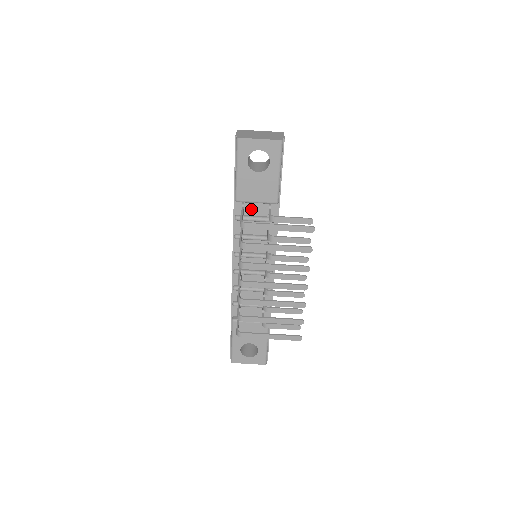
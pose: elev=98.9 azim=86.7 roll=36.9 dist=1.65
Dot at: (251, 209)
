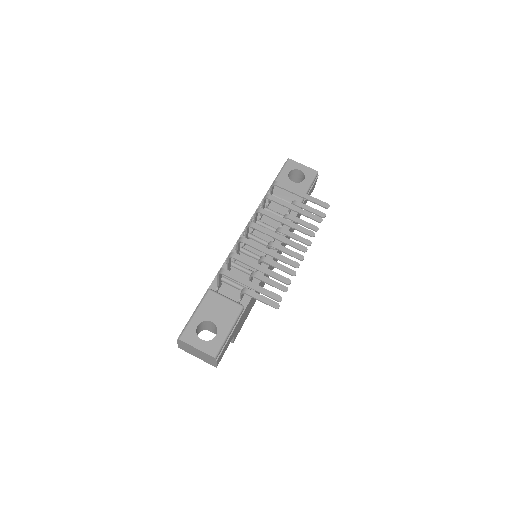
Dot at: (275, 207)
